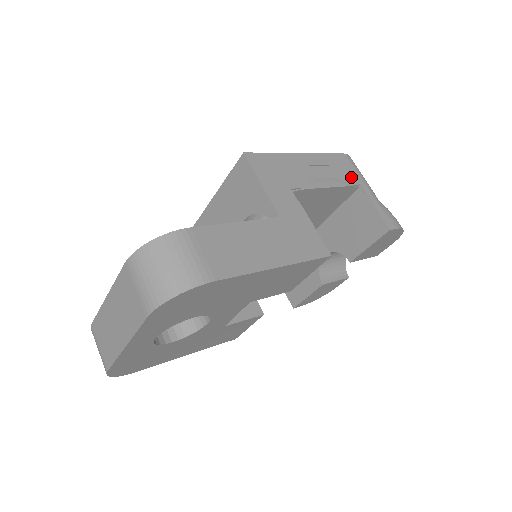
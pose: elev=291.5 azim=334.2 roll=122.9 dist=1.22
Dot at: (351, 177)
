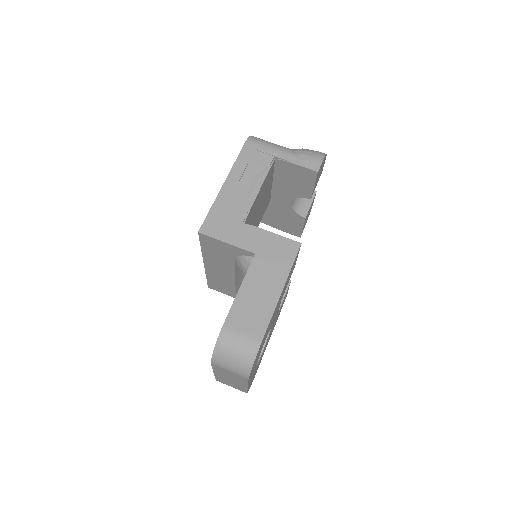
Dot at: (265, 158)
